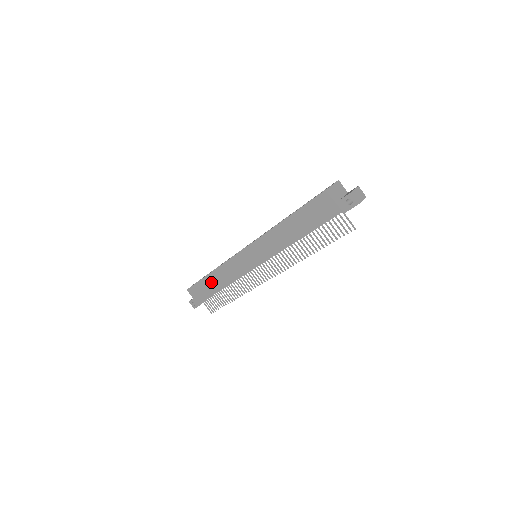
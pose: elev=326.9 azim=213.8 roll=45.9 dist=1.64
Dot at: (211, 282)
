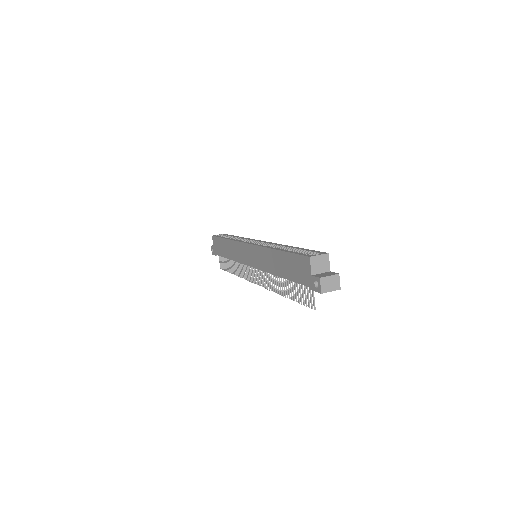
Dot at: (225, 246)
